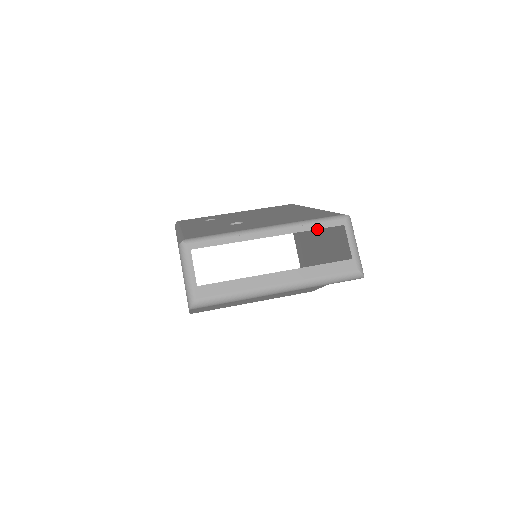
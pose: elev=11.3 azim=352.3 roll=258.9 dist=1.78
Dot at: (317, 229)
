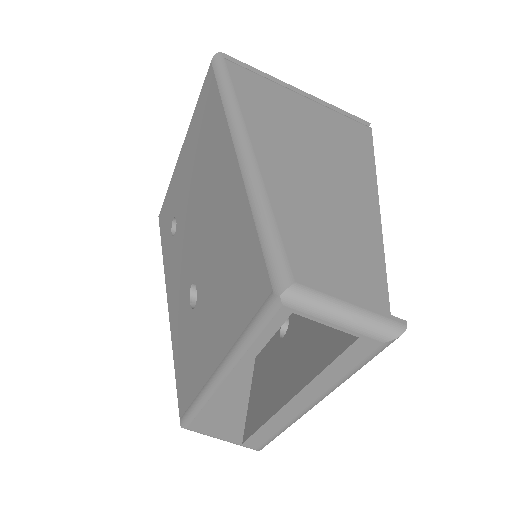
Dot at: occluded
